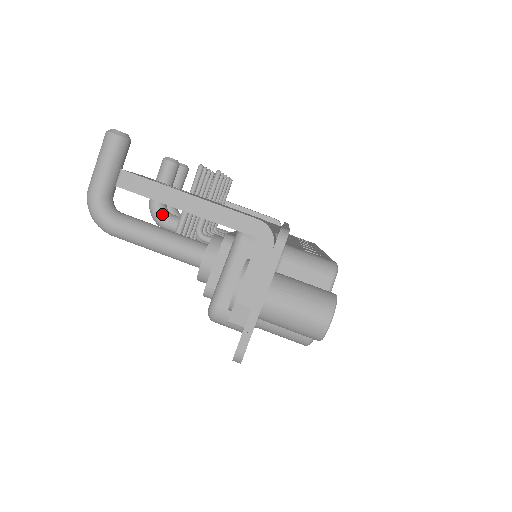
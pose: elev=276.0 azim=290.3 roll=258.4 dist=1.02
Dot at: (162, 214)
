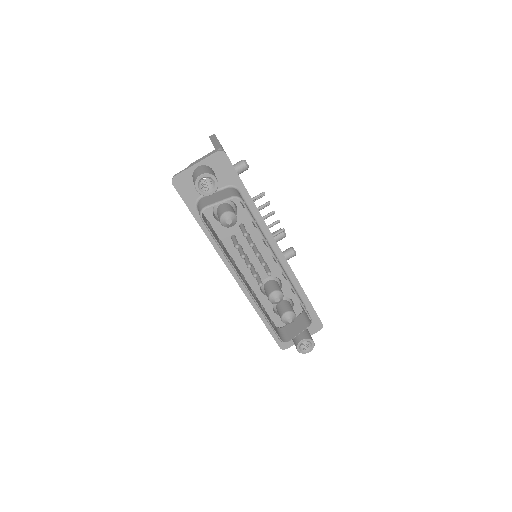
Dot at: occluded
